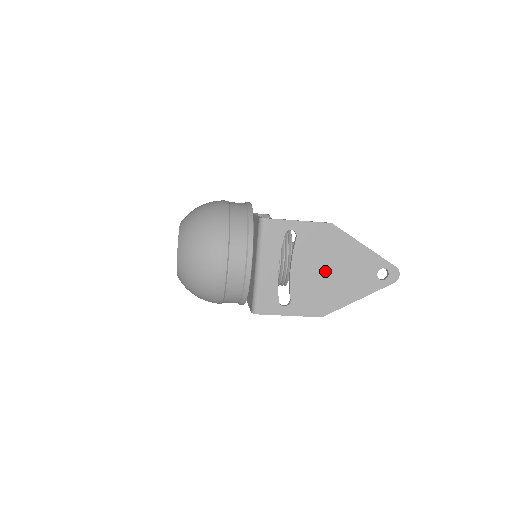
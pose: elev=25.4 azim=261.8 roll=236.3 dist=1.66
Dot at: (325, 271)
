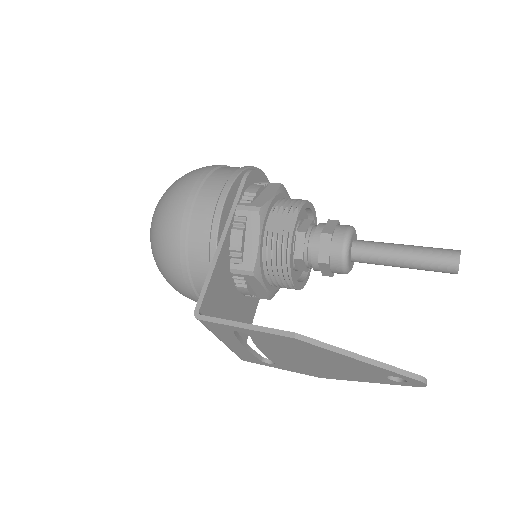
Dot at: (306, 360)
